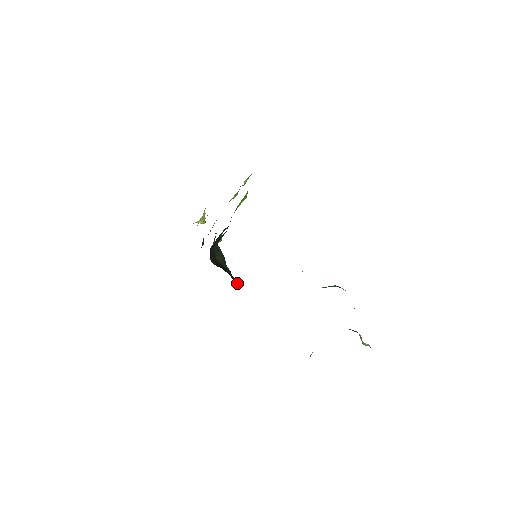
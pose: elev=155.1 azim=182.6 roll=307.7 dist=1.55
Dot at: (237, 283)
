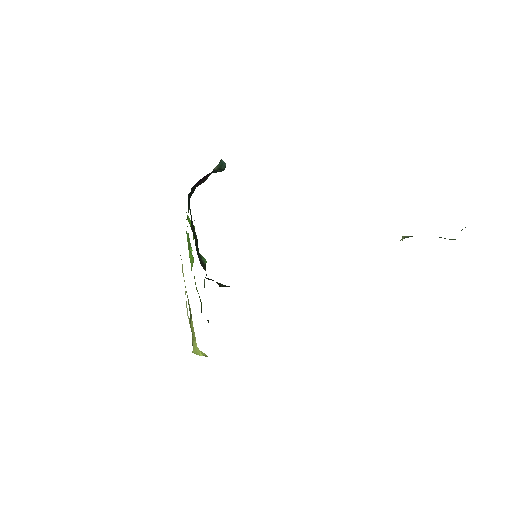
Dot at: occluded
